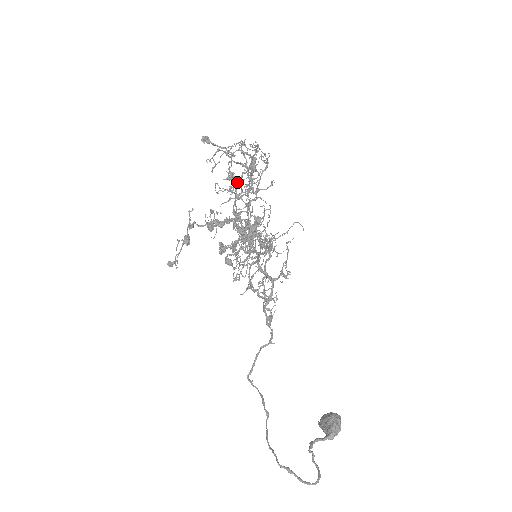
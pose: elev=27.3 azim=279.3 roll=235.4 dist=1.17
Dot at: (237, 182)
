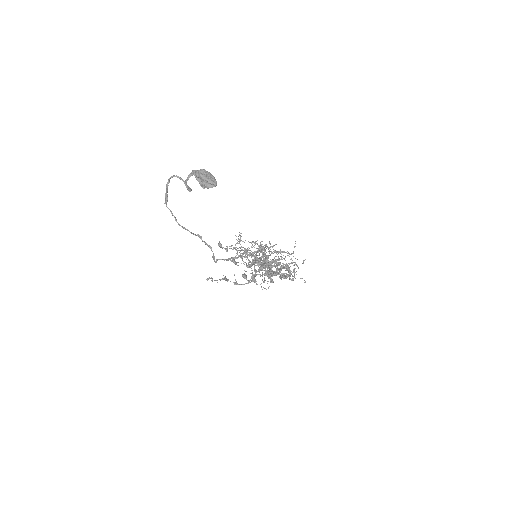
Dot at: occluded
